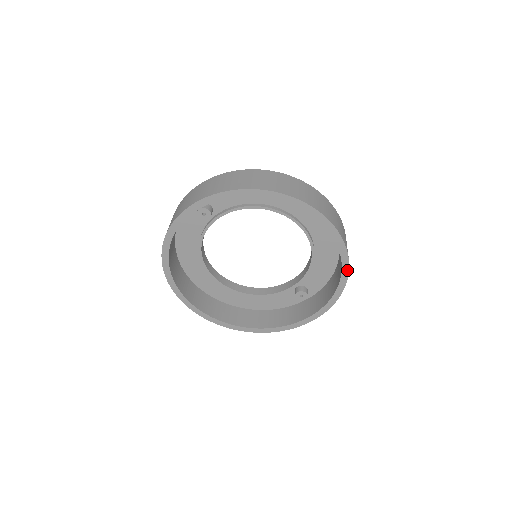
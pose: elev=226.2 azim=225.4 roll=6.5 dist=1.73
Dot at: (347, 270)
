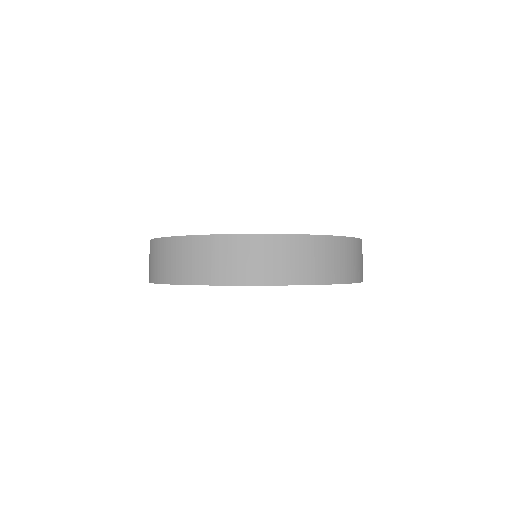
Dot at: occluded
